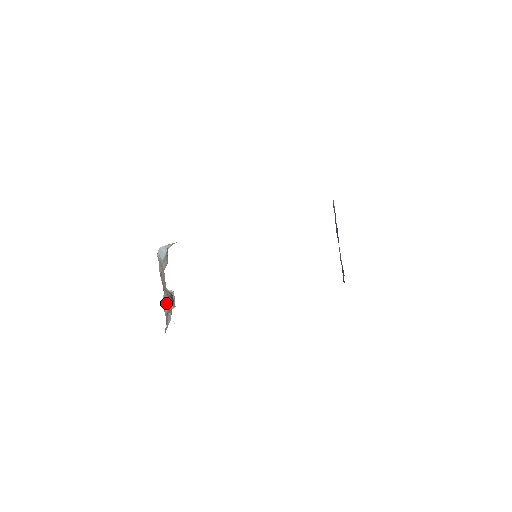
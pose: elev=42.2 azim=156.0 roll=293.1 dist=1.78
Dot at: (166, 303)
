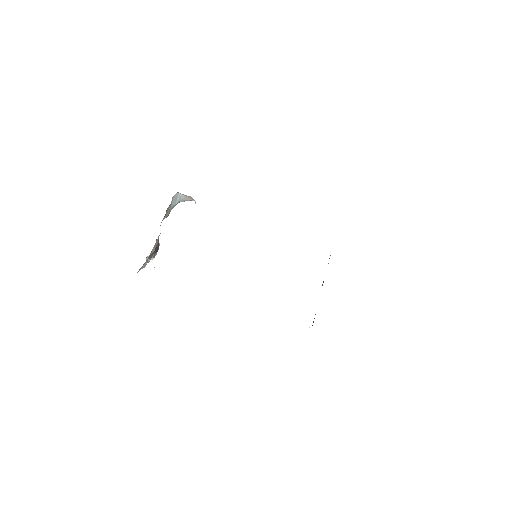
Dot at: (156, 244)
